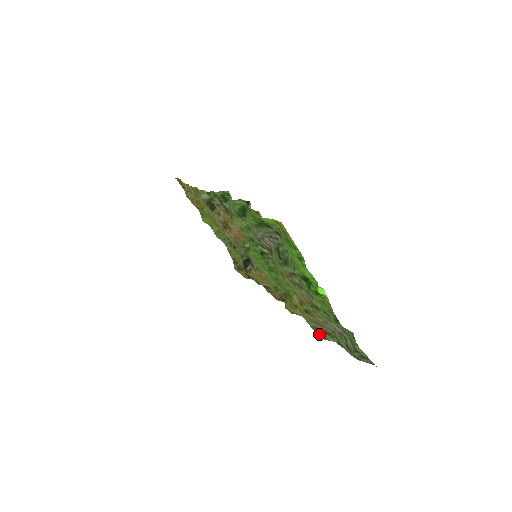
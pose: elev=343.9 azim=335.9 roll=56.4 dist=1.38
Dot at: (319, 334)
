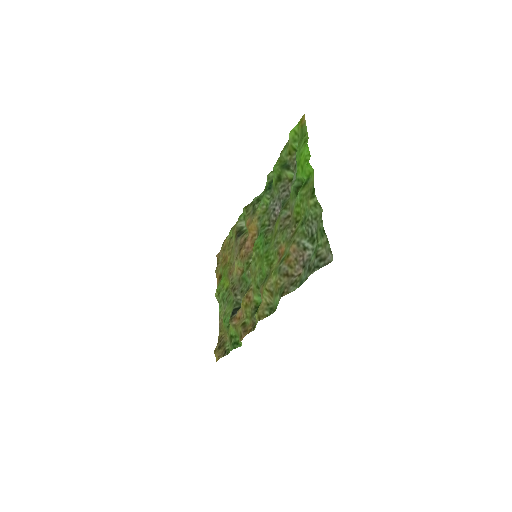
Dot at: (283, 292)
